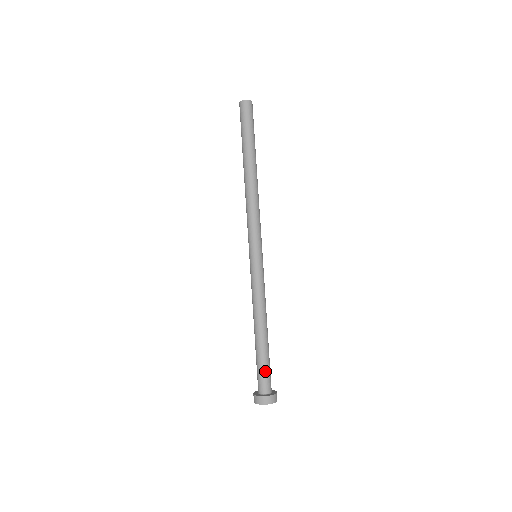
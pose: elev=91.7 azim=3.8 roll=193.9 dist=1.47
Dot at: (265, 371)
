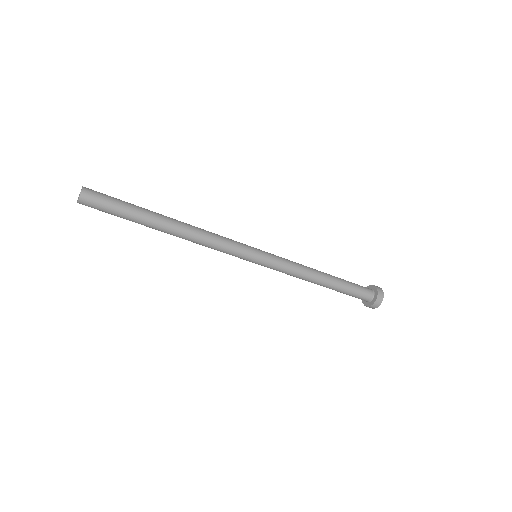
Dot at: (352, 296)
